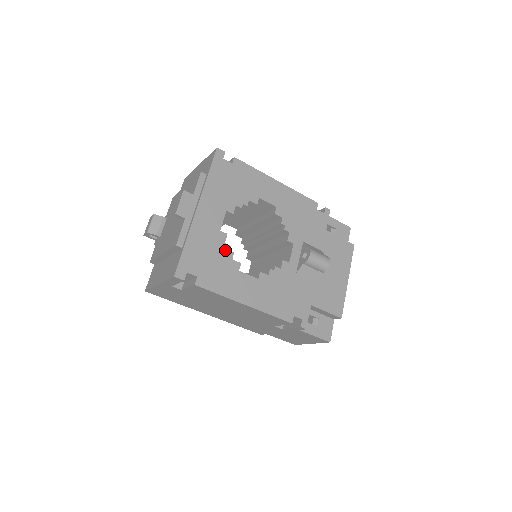
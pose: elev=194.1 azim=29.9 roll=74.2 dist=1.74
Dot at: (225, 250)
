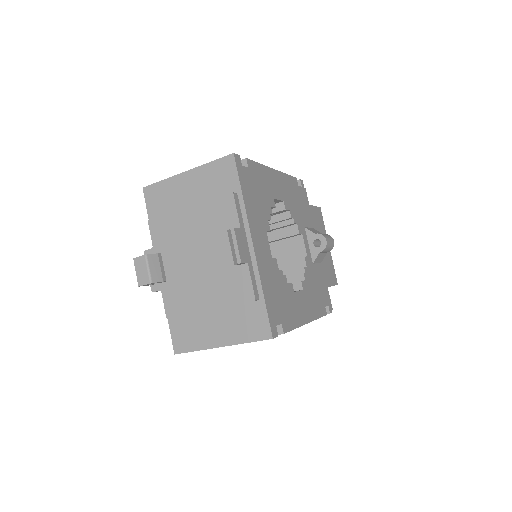
Dot at: (281, 277)
